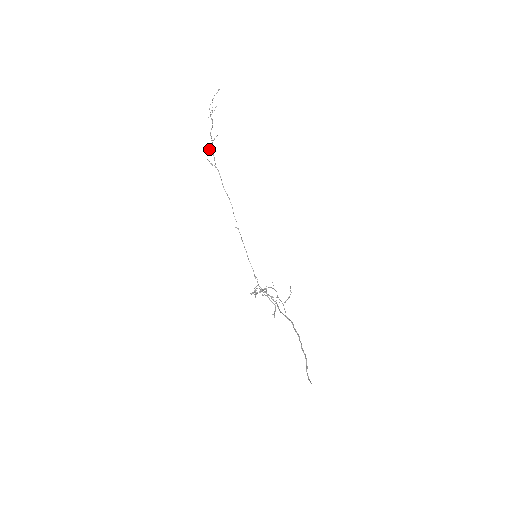
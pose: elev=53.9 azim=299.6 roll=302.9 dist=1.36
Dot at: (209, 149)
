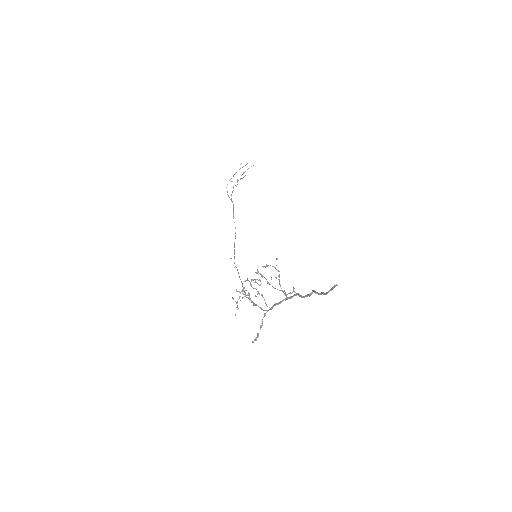
Dot at: (234, 174)
